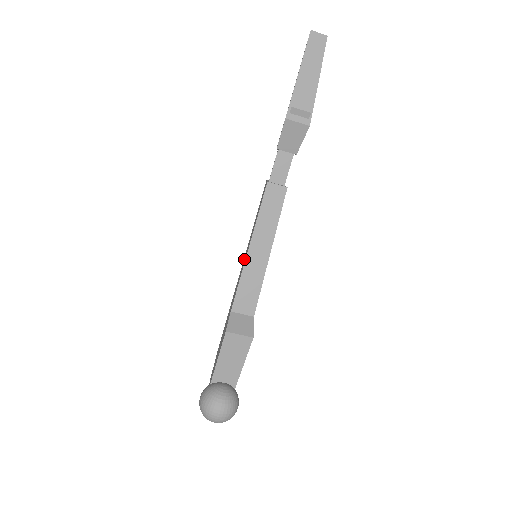
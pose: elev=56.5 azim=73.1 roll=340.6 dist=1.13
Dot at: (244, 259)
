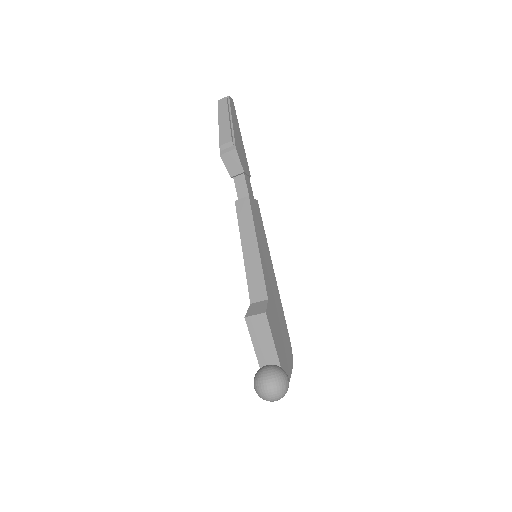
Dot at: occluded
